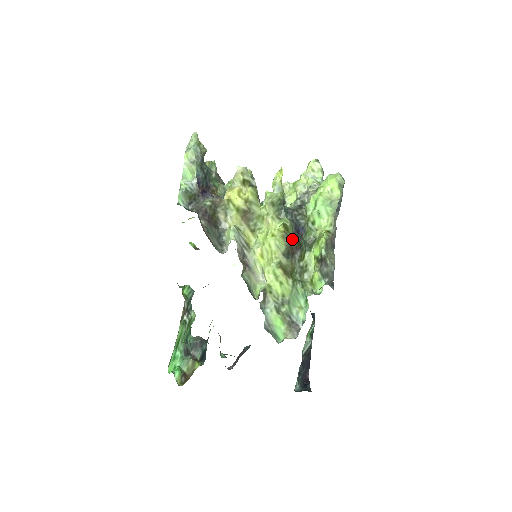
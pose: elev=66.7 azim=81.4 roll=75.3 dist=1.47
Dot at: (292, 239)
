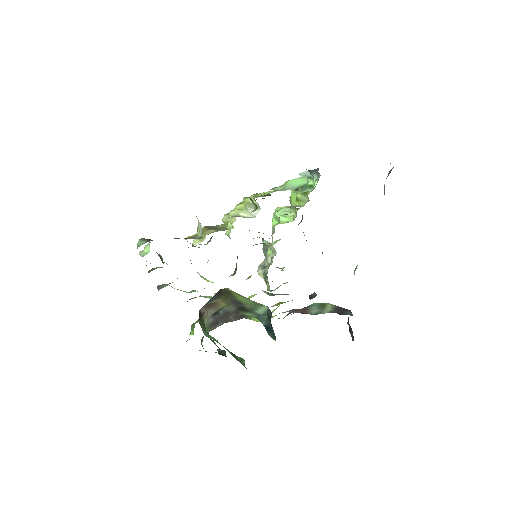
Dot at: occluded
